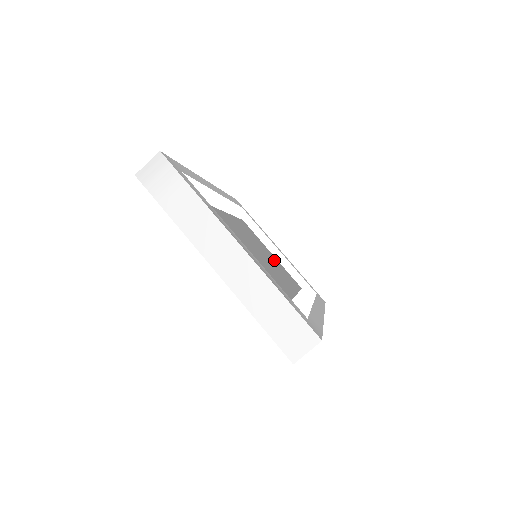
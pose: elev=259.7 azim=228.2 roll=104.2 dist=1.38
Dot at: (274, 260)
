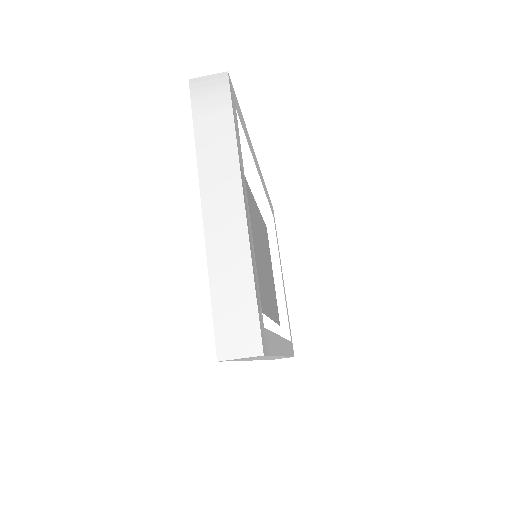
Dot at: (271, 279)
